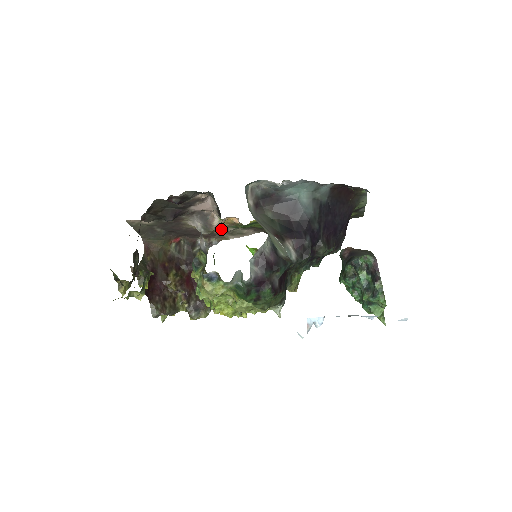
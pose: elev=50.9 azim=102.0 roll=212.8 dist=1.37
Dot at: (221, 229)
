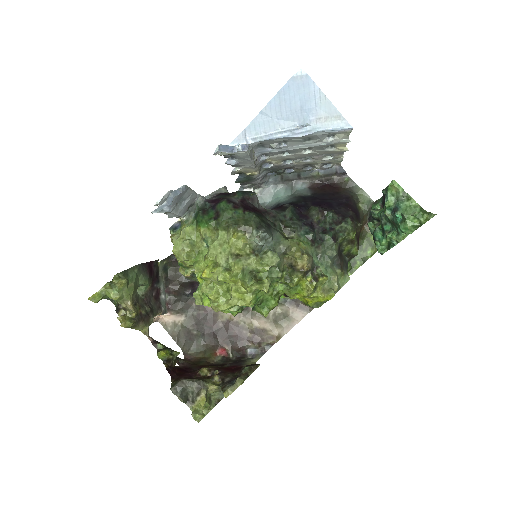
Dot at: occluded
